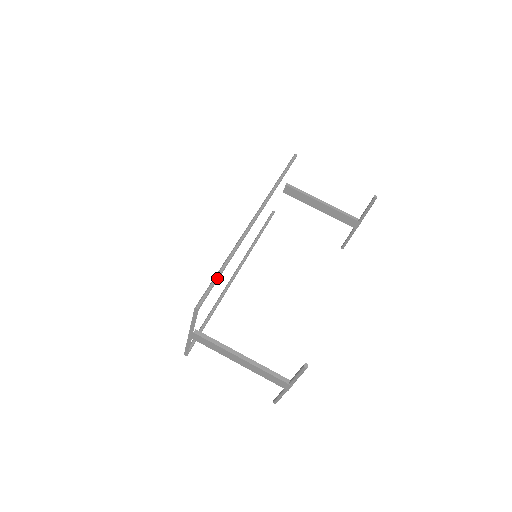
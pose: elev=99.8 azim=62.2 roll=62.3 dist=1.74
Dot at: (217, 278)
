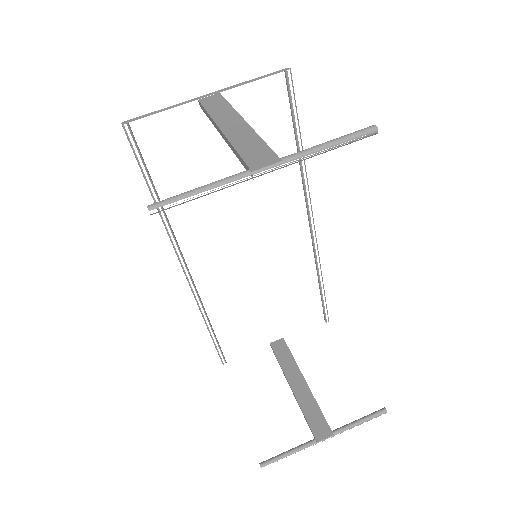
Dot at: occluded
